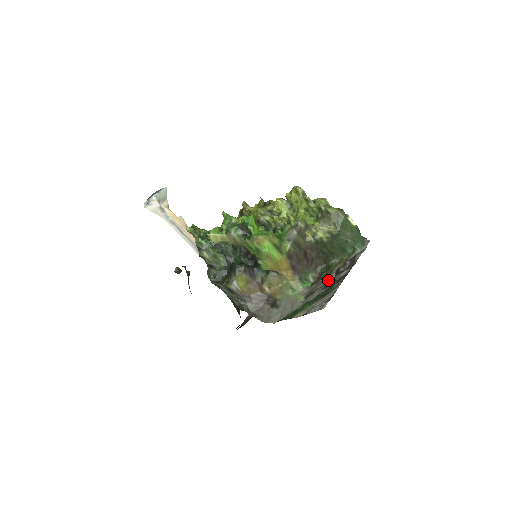
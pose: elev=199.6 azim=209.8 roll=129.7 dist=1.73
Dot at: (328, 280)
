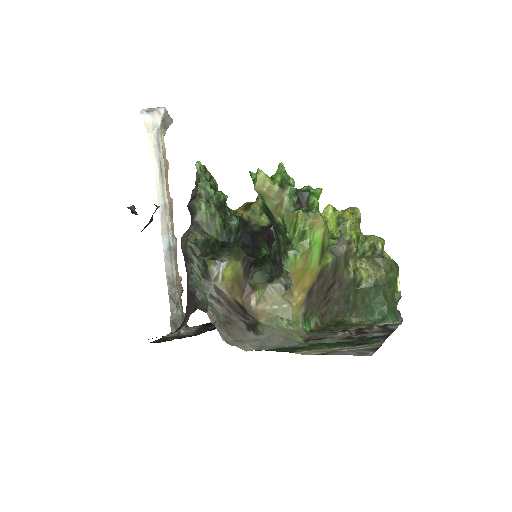
Dot at: (347, 334)
